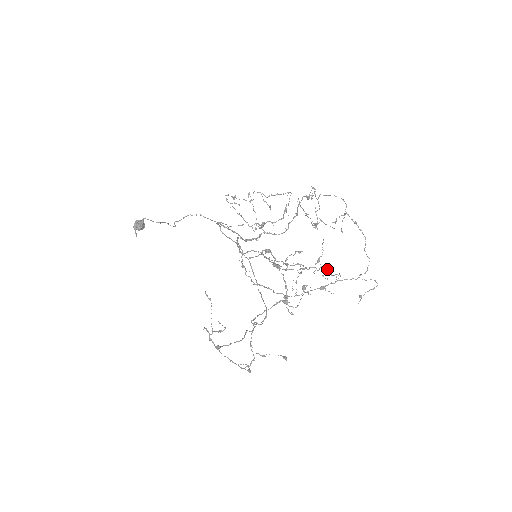
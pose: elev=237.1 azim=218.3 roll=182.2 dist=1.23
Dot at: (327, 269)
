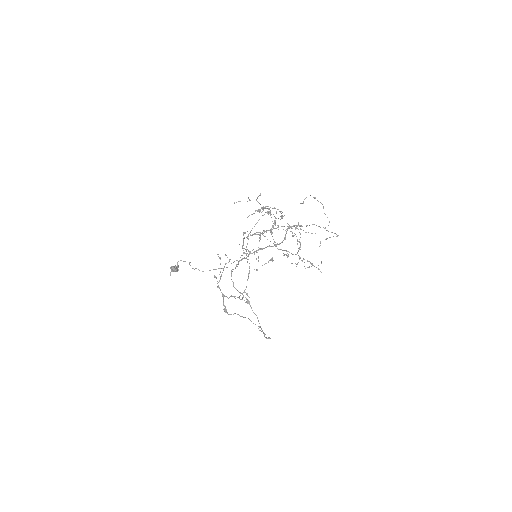
Dot at: (309, 261)
